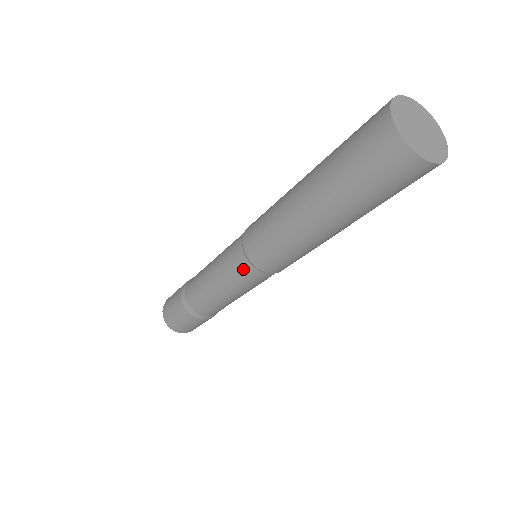
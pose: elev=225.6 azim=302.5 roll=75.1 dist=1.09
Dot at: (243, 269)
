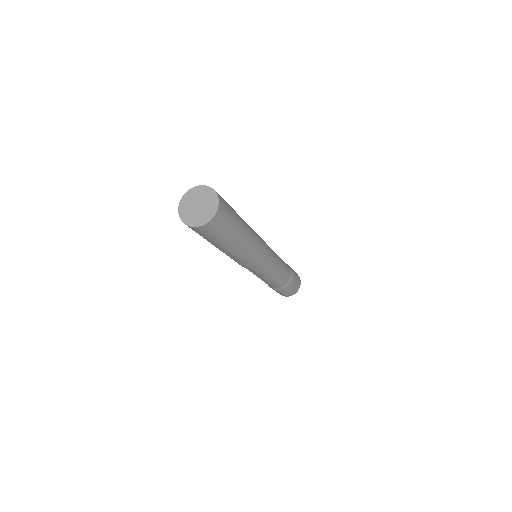
Dot at: (252, 271)
